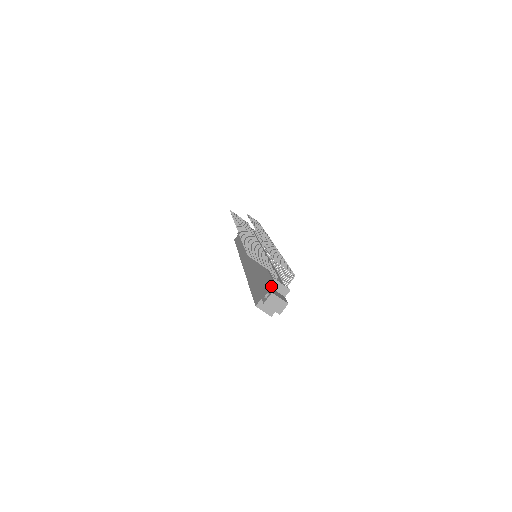
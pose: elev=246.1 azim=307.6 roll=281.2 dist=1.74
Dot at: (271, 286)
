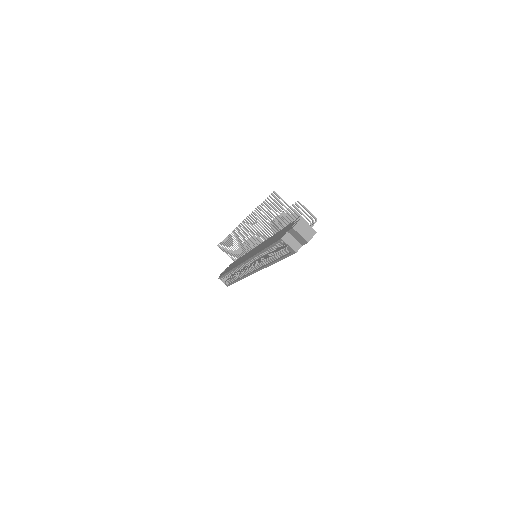
Dot at: occluded
